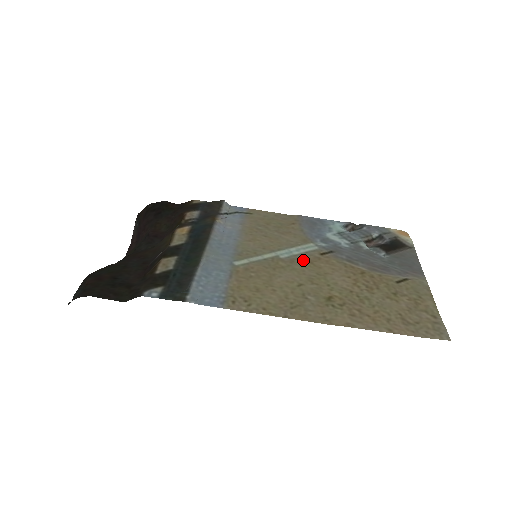
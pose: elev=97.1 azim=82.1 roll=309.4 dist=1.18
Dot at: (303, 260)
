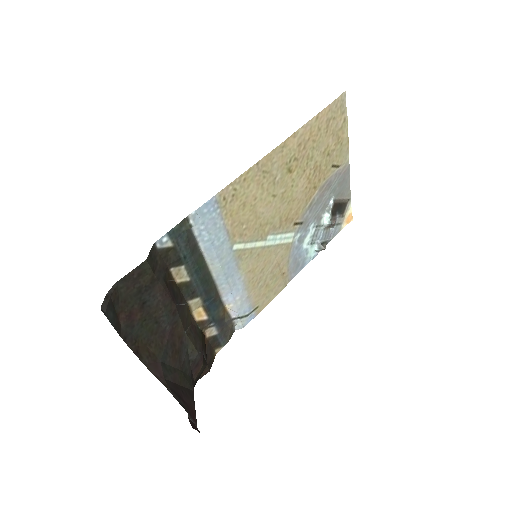
Dot at: (282, 225)
